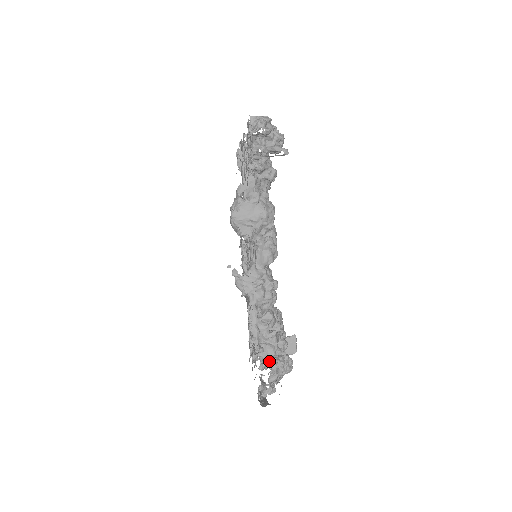
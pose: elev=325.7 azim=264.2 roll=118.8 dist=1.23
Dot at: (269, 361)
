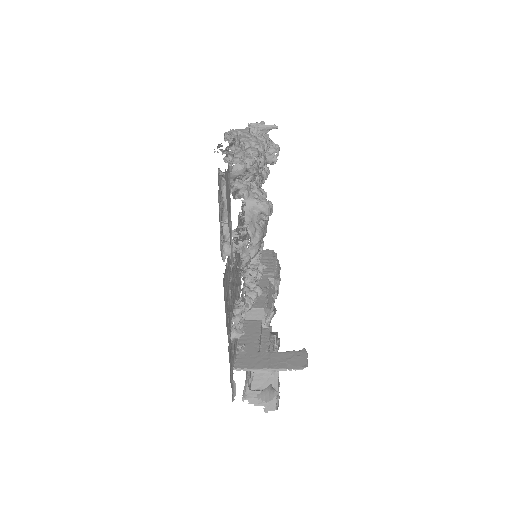
Dot at: occluded
